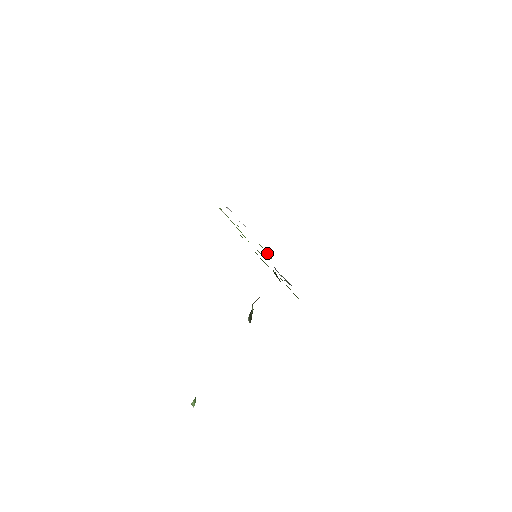
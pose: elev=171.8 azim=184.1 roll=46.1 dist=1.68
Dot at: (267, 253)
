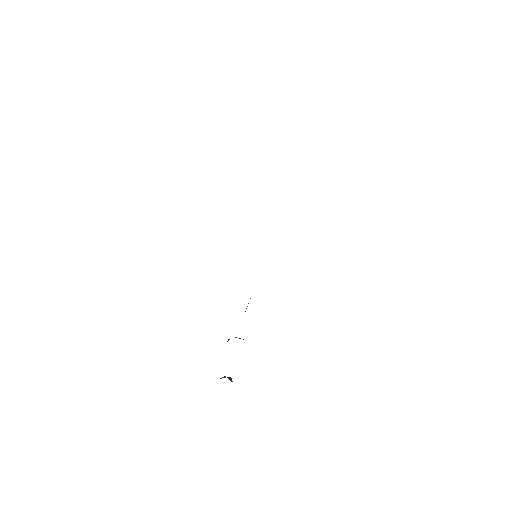
Dot at: occluded
